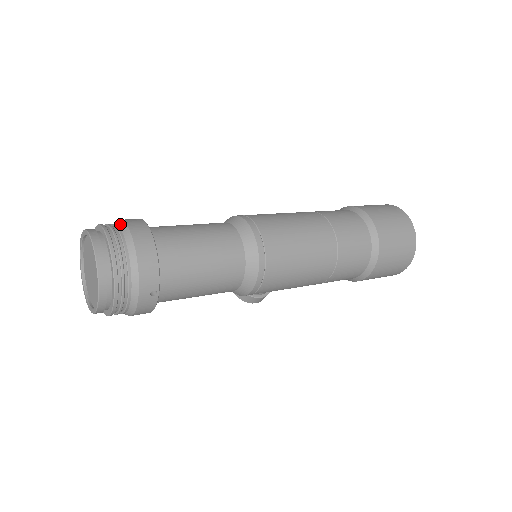
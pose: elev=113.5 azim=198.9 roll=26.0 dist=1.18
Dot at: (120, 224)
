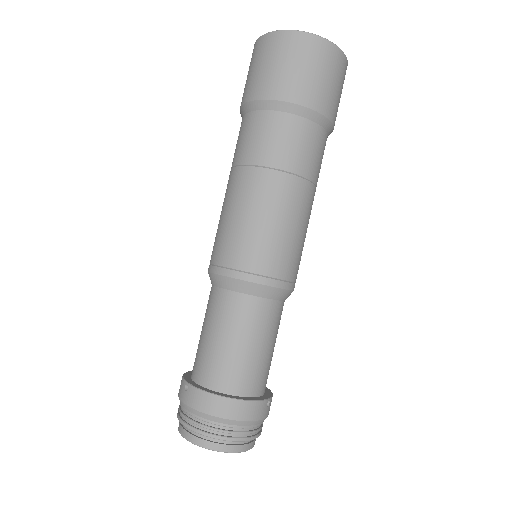
Dot at: (194, 413)
